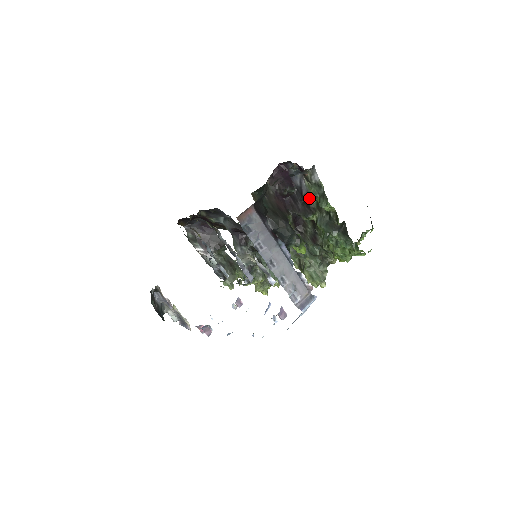
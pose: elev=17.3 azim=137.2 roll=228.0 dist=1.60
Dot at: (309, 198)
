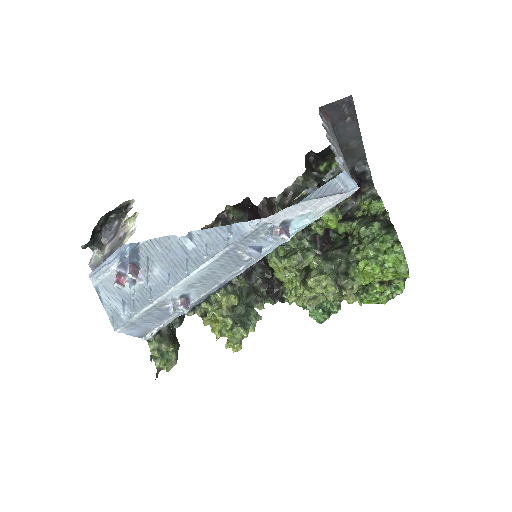
Dot at: (355, 212)
